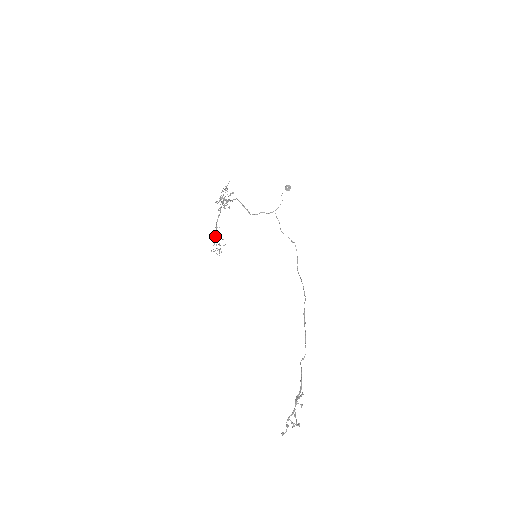
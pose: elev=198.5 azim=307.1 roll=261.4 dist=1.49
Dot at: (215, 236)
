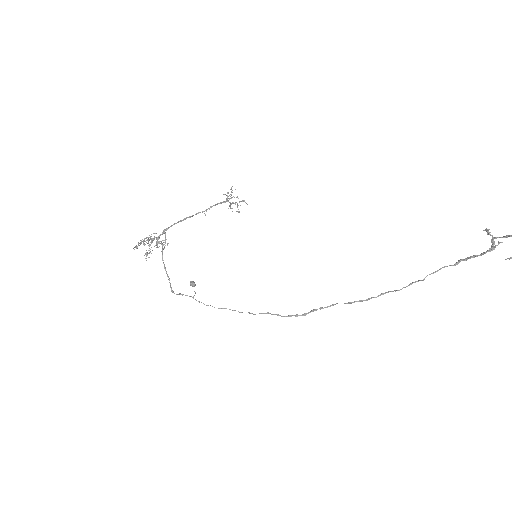
Dot at: (227, 192)
